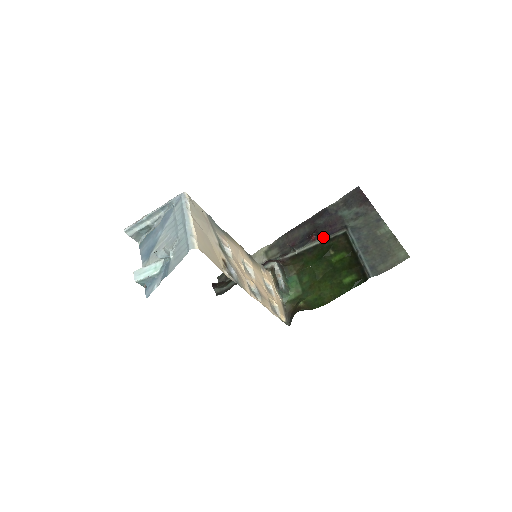
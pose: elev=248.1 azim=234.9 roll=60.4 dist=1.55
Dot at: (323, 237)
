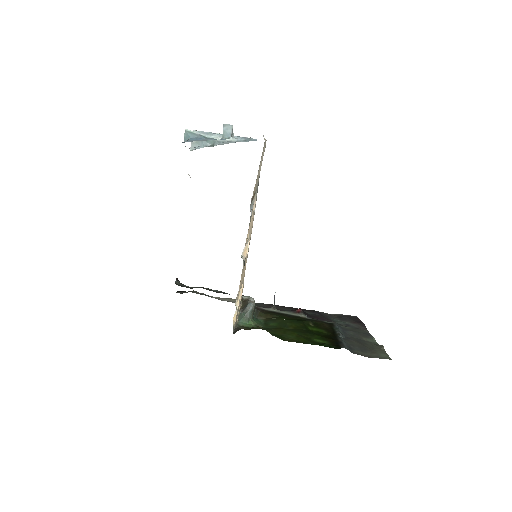
Dot at: (308, 316)
